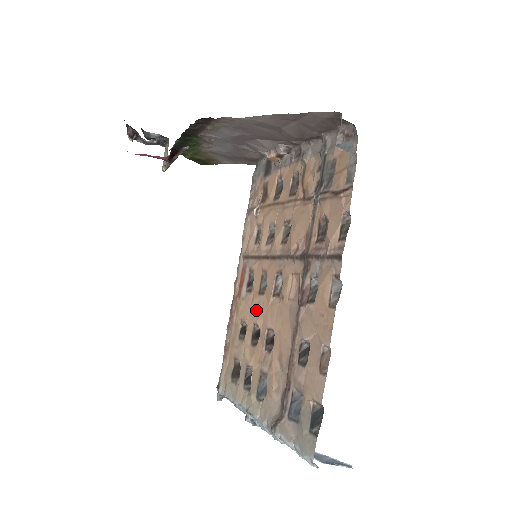
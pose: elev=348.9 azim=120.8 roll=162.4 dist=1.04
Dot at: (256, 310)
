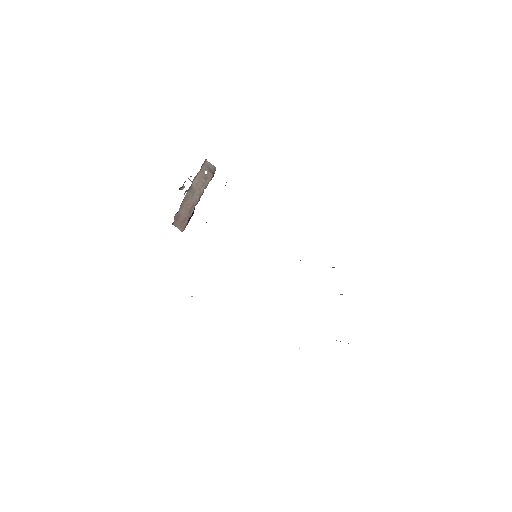
Dot at: occluded
